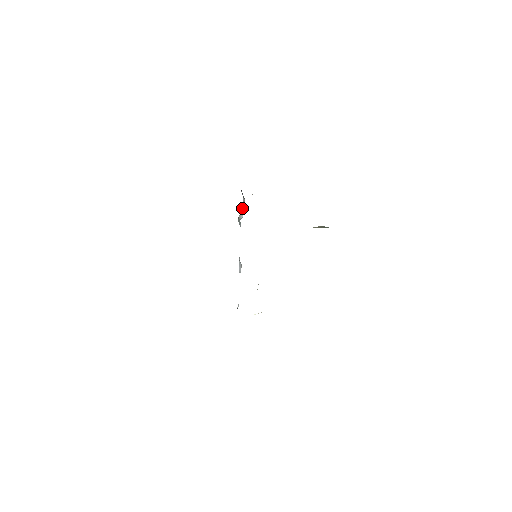
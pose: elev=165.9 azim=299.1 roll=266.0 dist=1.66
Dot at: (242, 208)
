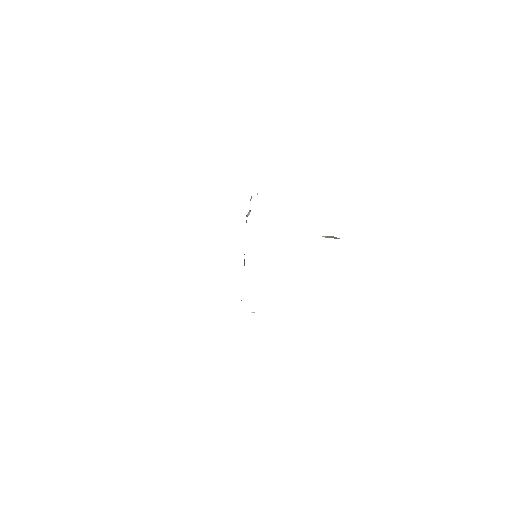
Dot at: occluded
